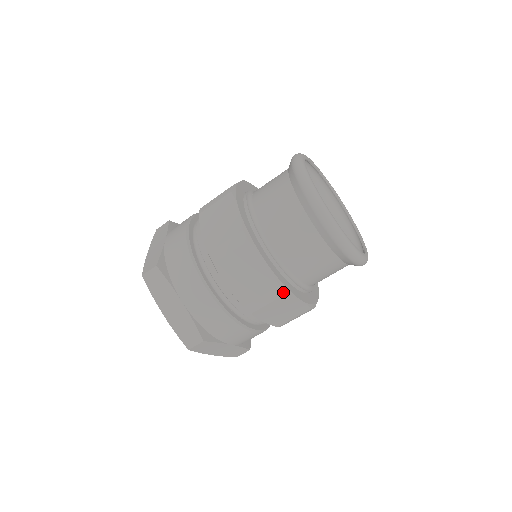
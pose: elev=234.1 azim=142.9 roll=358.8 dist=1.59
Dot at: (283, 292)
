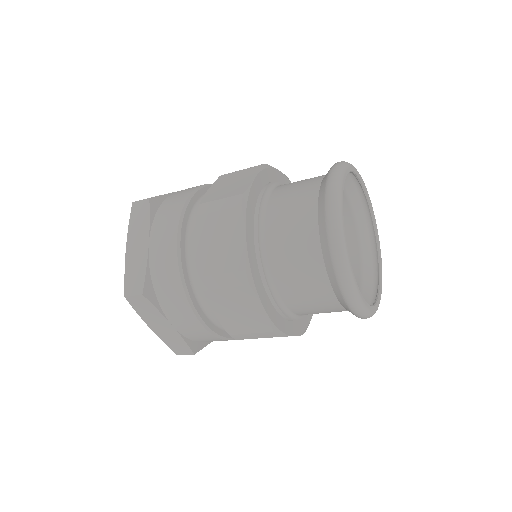
Dot at: (246, 281)
